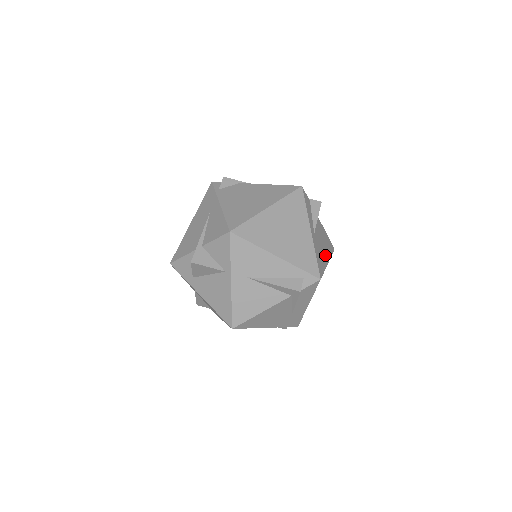
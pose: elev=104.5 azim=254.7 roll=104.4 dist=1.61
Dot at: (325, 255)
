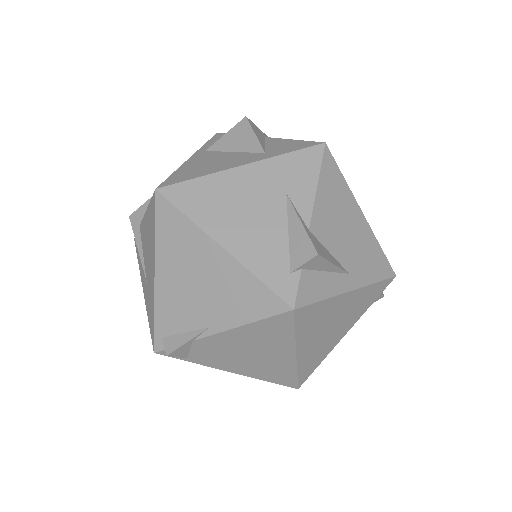
Dot at: (357, 225)
